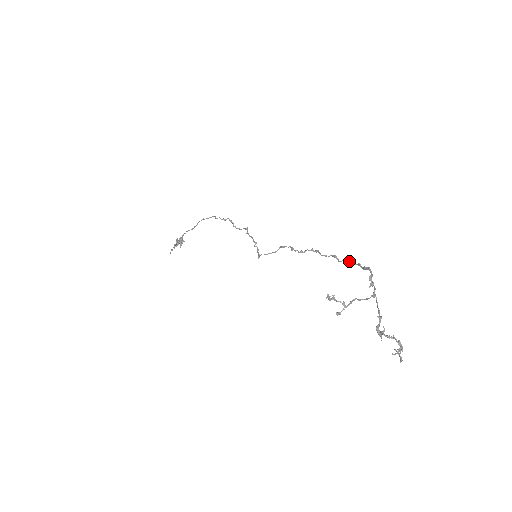
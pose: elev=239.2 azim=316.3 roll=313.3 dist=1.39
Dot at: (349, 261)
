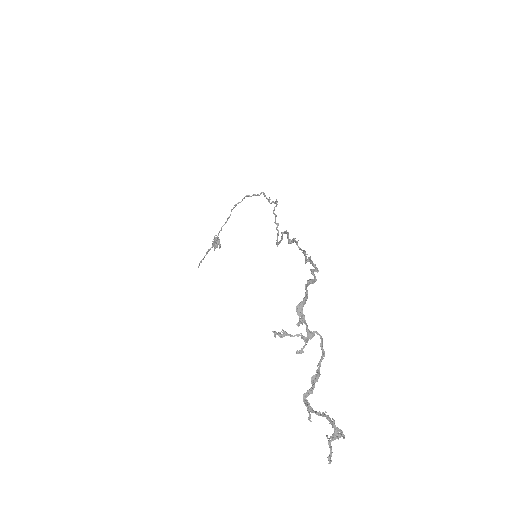
Dot at: (310, 263)
